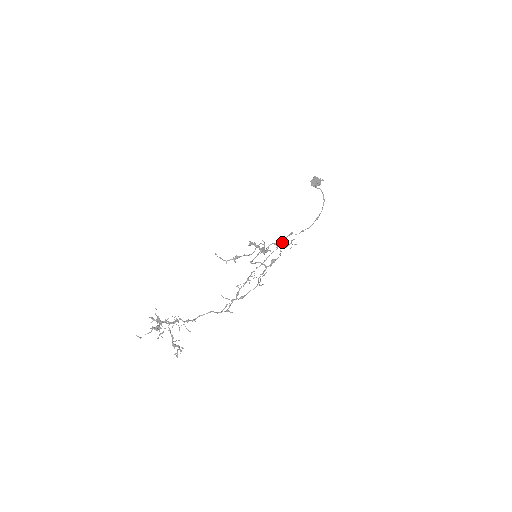
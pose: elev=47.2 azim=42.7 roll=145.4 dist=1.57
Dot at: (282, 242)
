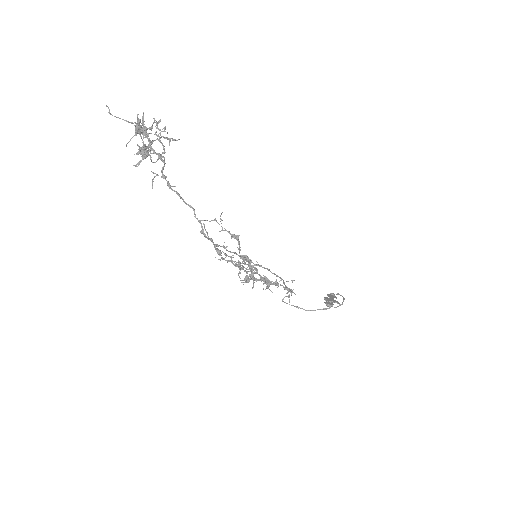
Dot at: occluded
